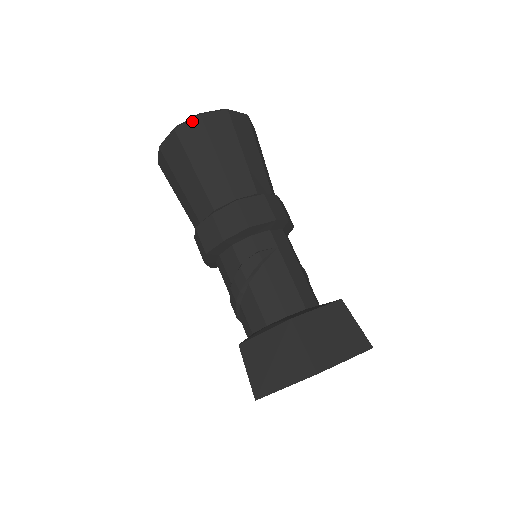
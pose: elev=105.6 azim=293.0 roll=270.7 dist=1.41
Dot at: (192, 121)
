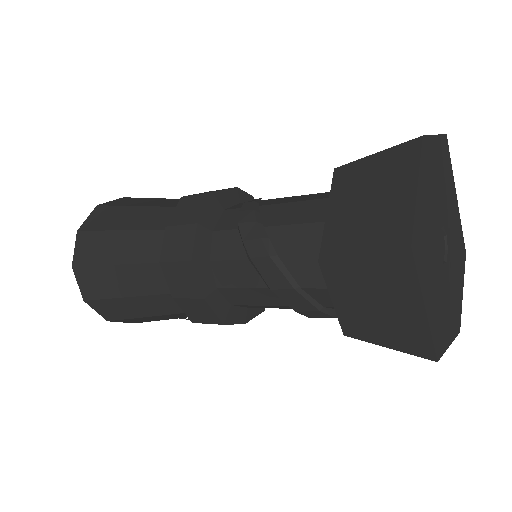
Dot at: (92, 213)
